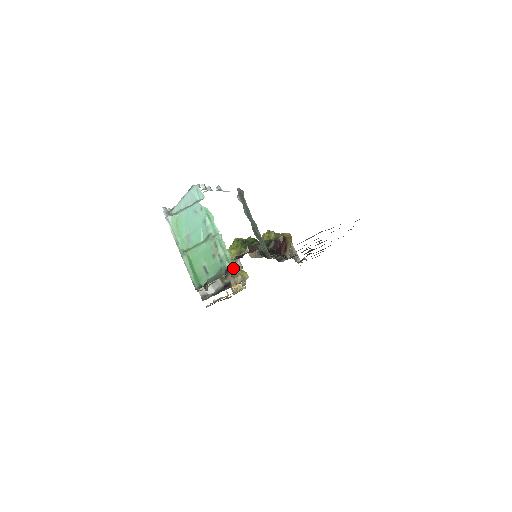
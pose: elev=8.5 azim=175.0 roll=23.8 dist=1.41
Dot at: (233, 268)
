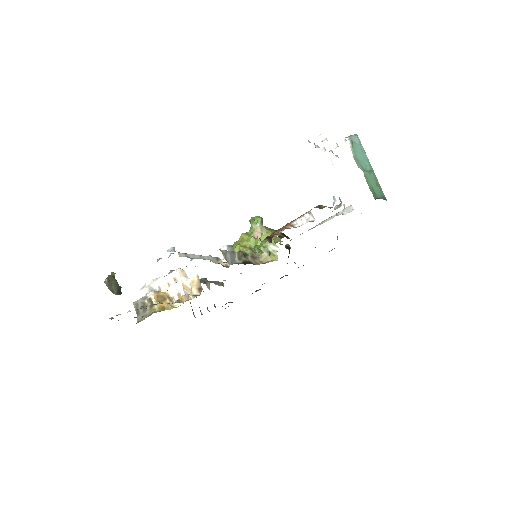
Dot at: occluded
